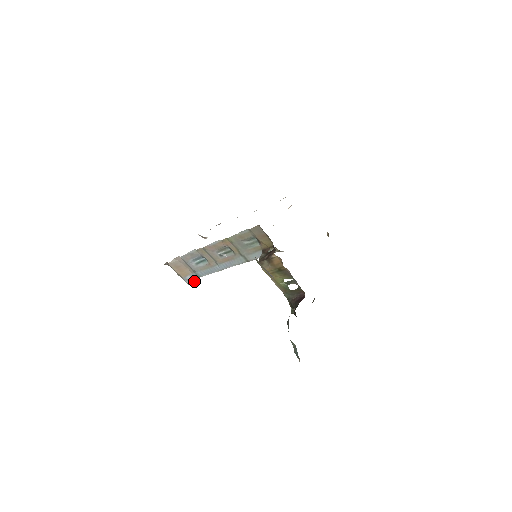
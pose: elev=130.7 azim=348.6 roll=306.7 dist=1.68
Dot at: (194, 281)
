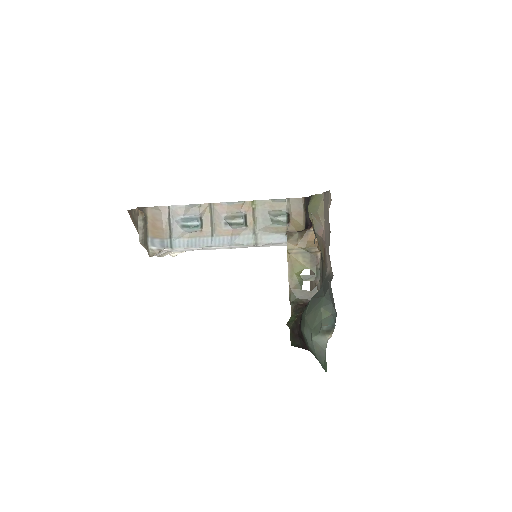
Dot at: (158, 252)
